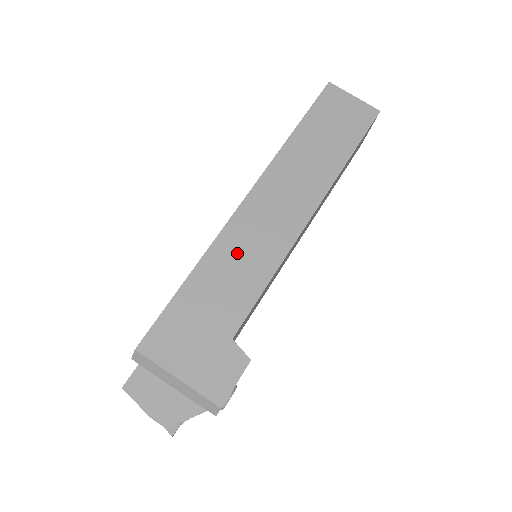
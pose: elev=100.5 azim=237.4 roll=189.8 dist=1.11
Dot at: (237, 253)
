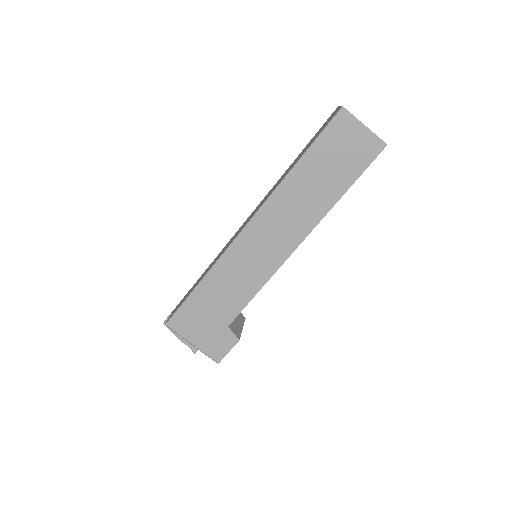
Dot at: (236, 270)
